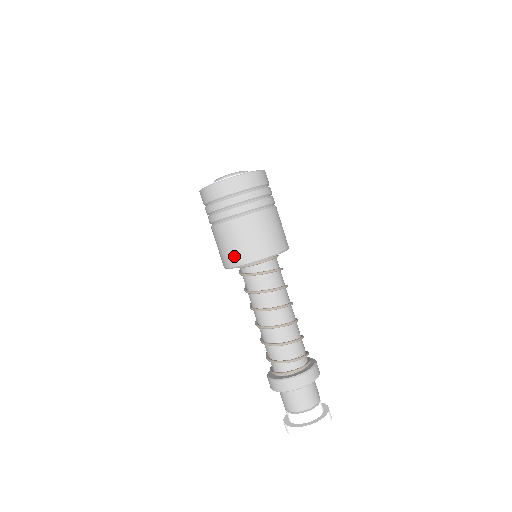
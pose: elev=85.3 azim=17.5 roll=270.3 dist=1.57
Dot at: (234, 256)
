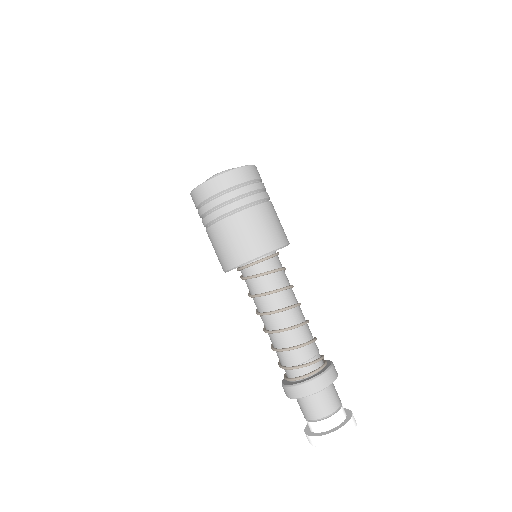
Dot at: (220, 262)
